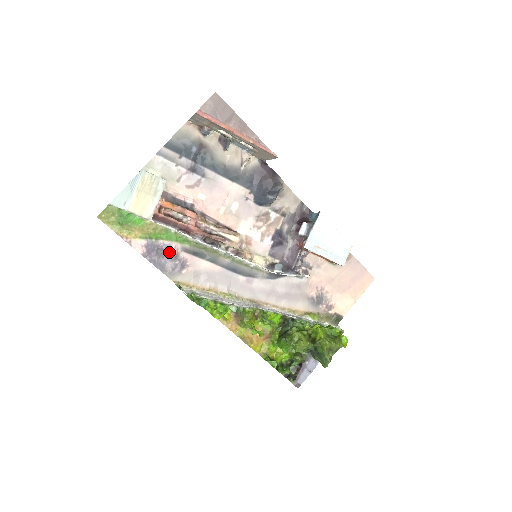
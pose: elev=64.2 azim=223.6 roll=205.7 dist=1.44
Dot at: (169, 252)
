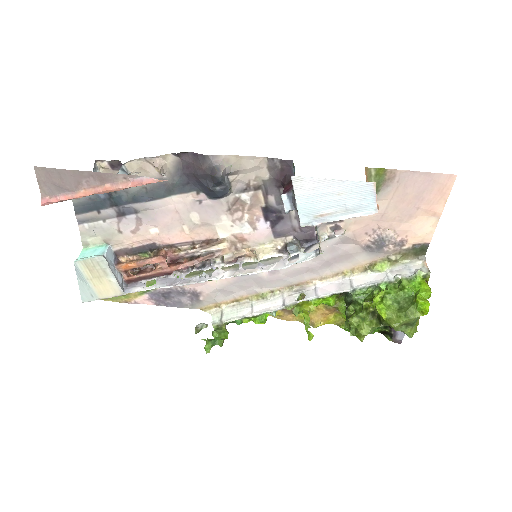
Dot at: (174, 291)
